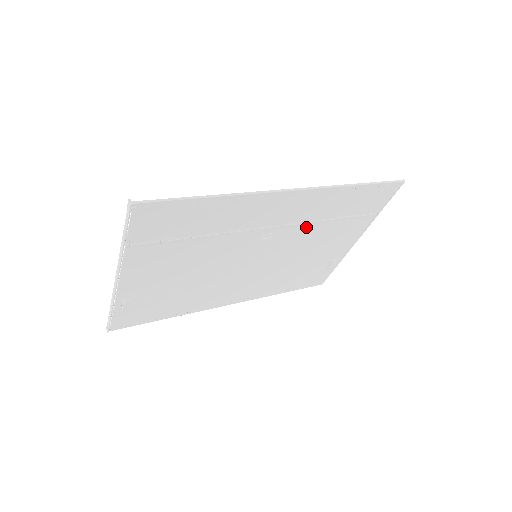
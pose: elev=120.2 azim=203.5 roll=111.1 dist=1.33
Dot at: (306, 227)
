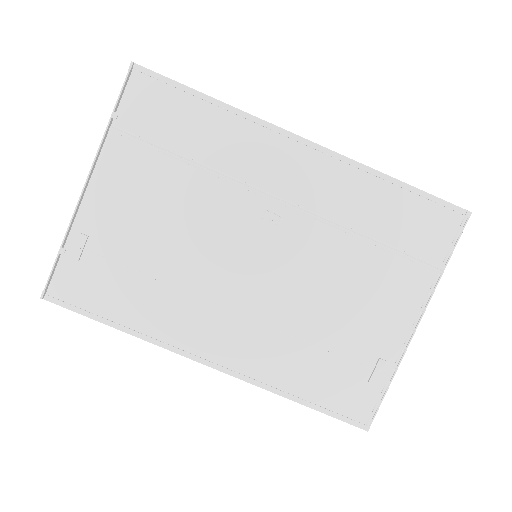
Dot at: (328, 232)
